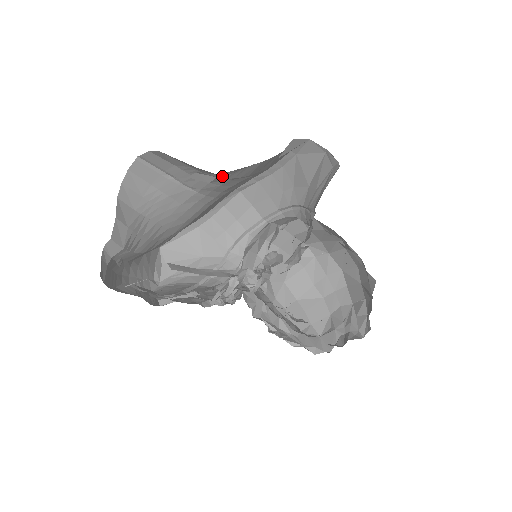
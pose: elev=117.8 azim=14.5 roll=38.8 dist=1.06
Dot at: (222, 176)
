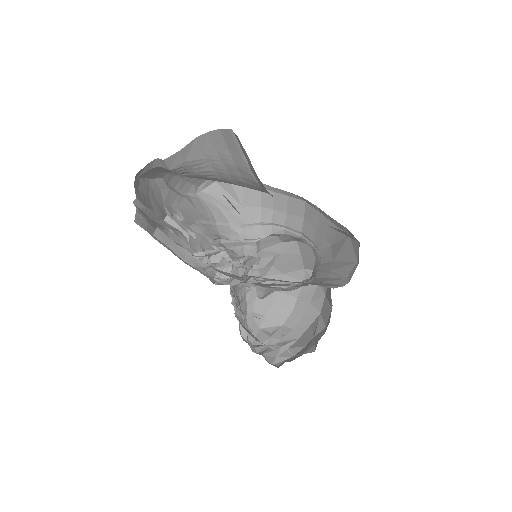
Dot at: occluded
